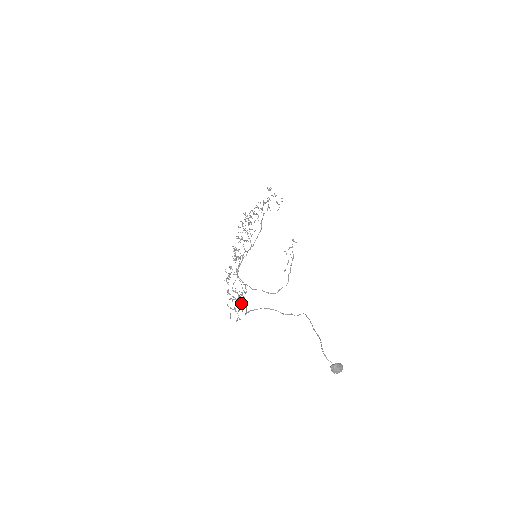
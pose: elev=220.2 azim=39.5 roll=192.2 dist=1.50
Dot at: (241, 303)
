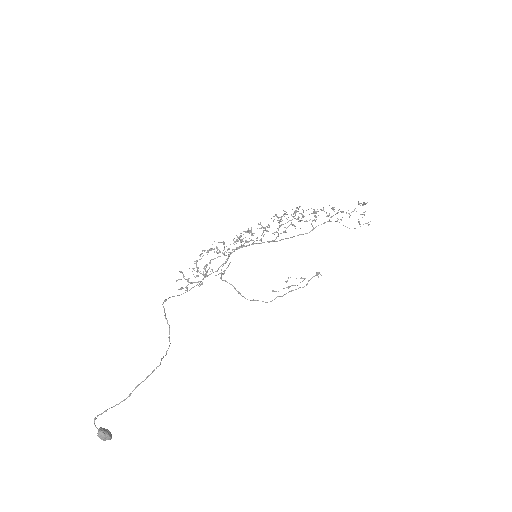
Dot at: (202, 279)
